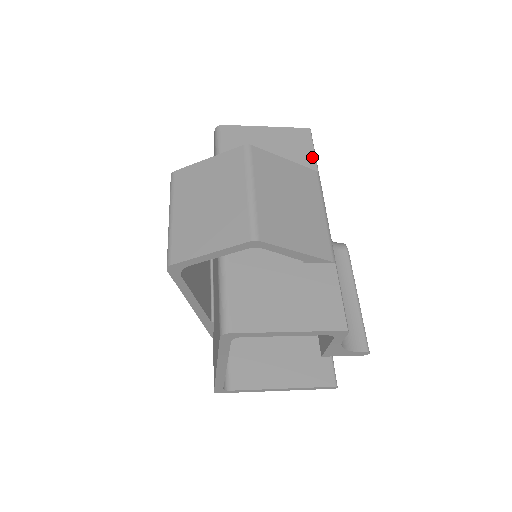
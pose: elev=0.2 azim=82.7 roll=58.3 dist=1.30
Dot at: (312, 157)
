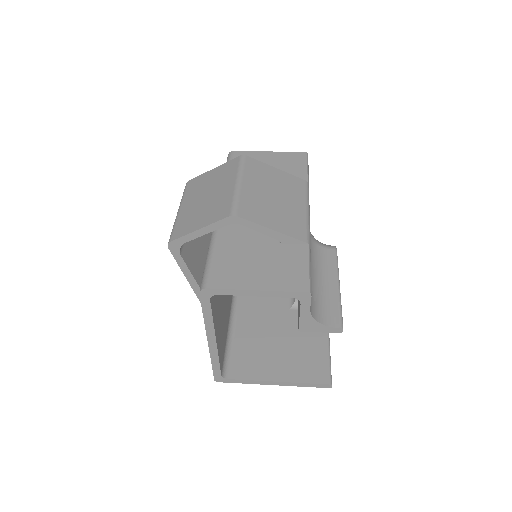
Dot at: (304, 171)
